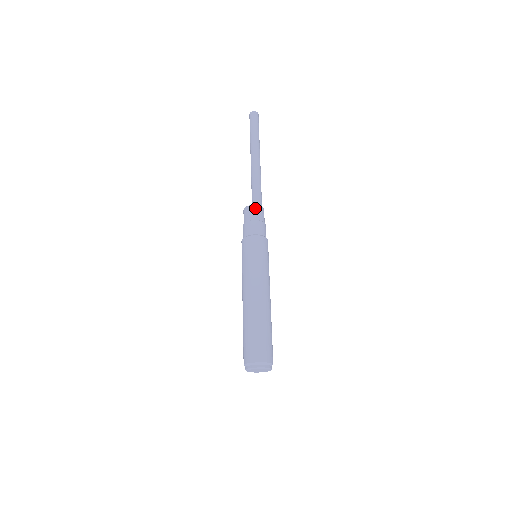
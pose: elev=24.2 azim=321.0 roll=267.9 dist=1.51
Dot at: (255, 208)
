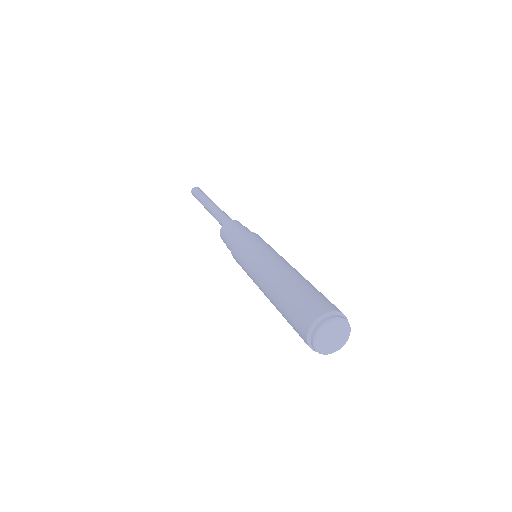
Dot at: (232, 222)
